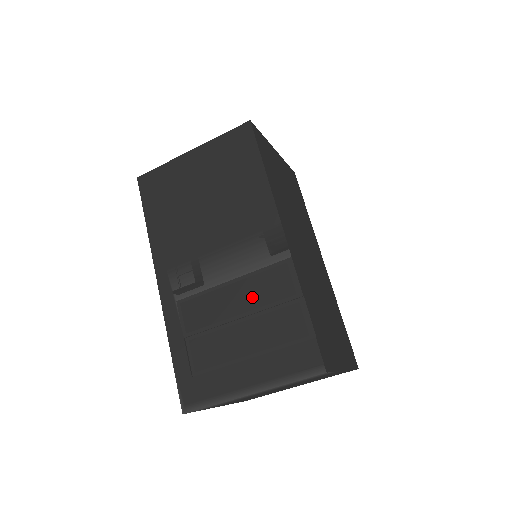
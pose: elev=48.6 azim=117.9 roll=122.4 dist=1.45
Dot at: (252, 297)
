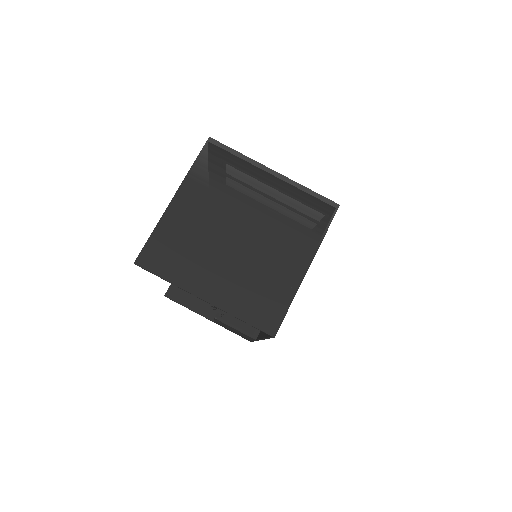
Dot at: occluded
